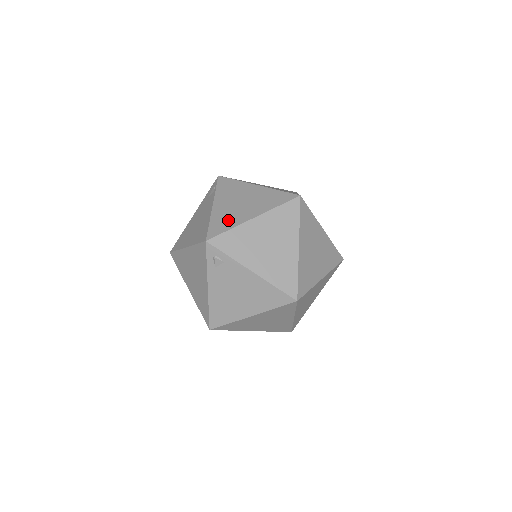
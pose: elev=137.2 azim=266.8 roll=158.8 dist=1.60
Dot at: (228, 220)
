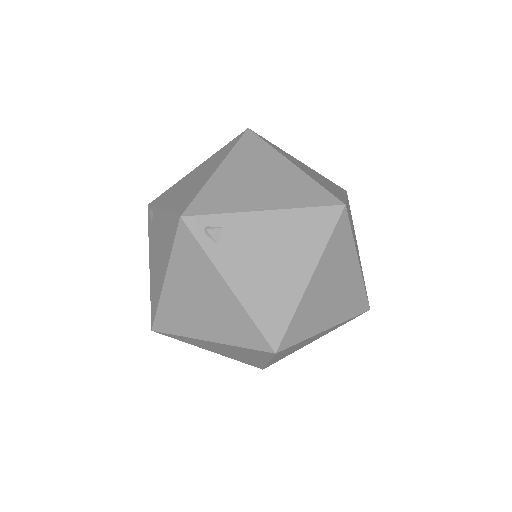
Dot at: (190, 193)
